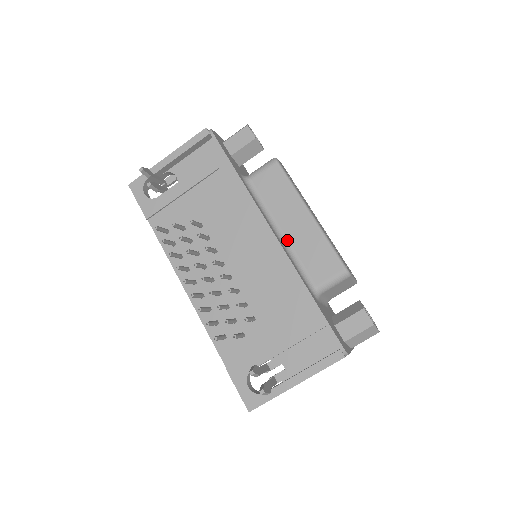
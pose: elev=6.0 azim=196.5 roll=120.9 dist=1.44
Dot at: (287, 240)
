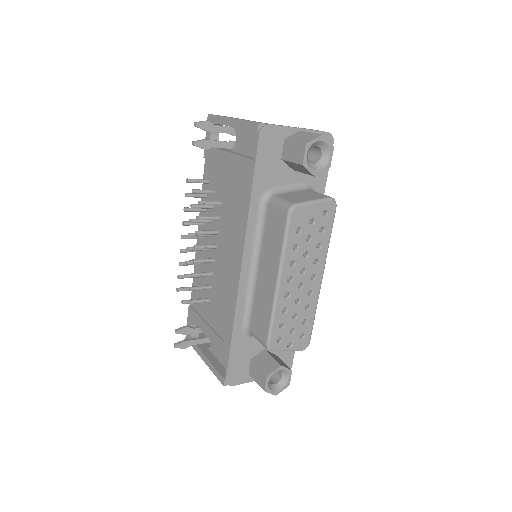
Dot at: (256, 279)
